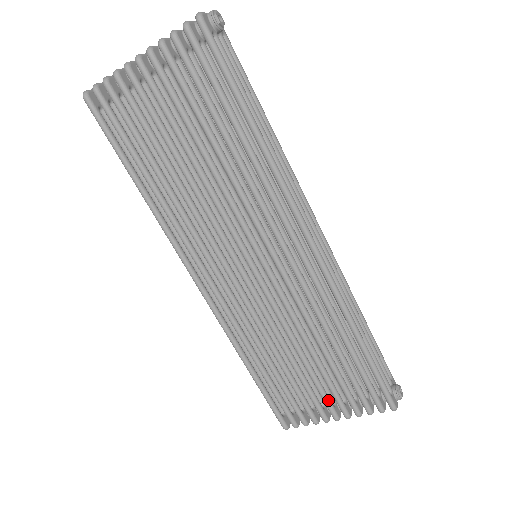
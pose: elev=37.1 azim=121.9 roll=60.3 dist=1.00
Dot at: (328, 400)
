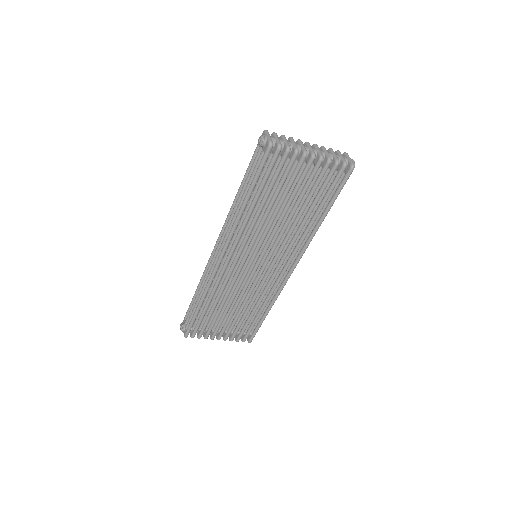
Dot at: occluded
